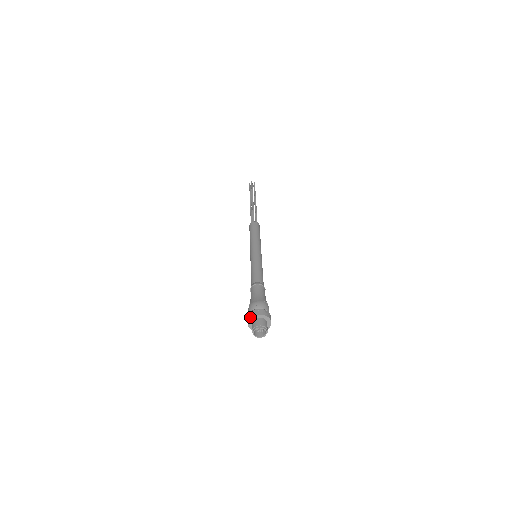
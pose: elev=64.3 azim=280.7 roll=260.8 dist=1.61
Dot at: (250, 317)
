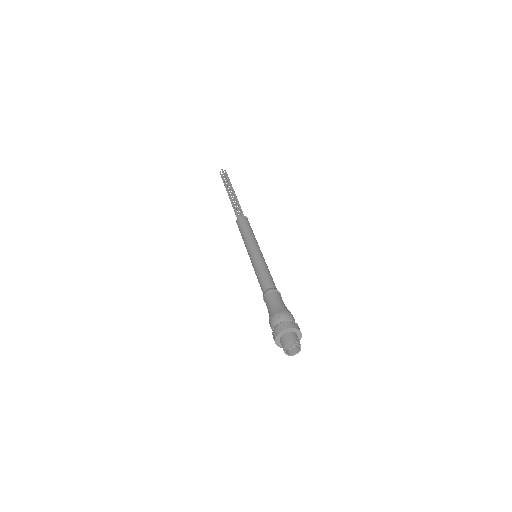
Dot at: (277, 334)
